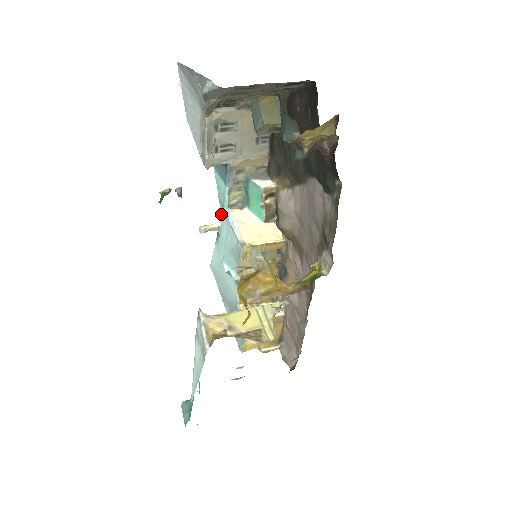
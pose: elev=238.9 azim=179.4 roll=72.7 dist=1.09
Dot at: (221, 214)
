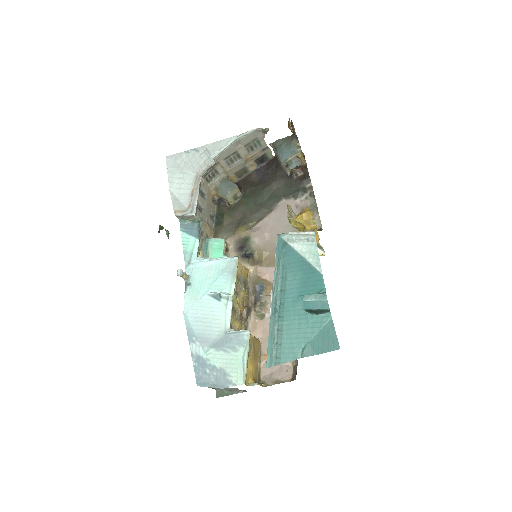
Dot at: (186, 268)
